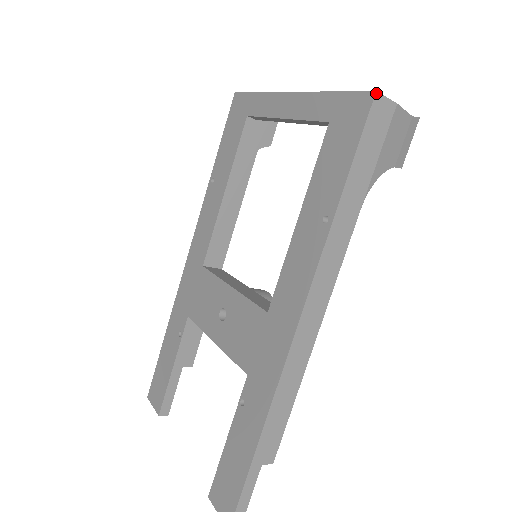
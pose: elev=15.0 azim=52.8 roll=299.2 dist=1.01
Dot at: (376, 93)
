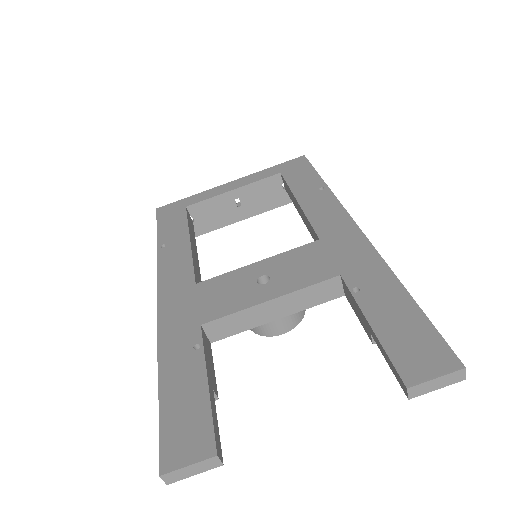
Dot at: (304, 156)
